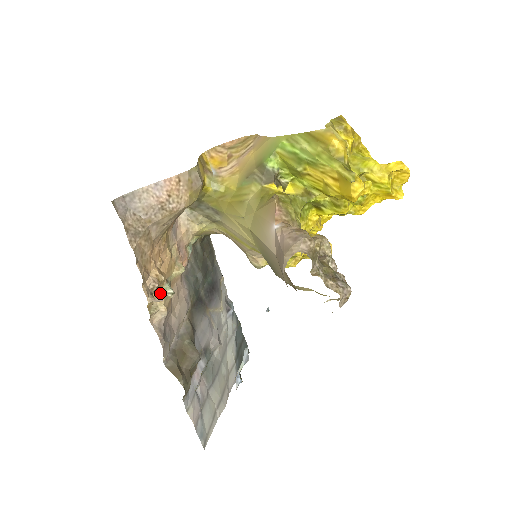
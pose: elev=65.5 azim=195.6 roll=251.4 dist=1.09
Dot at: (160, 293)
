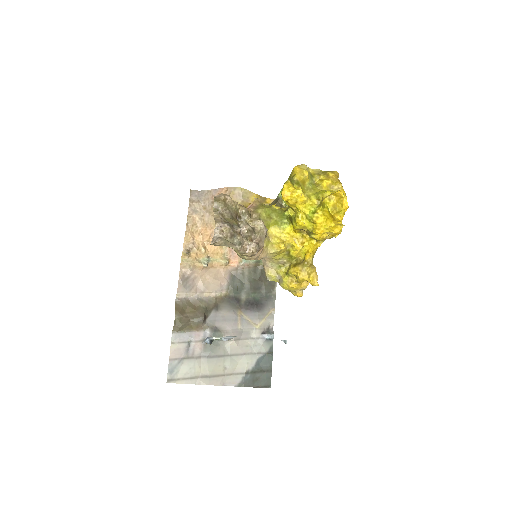
Dot at: (197, 257)
